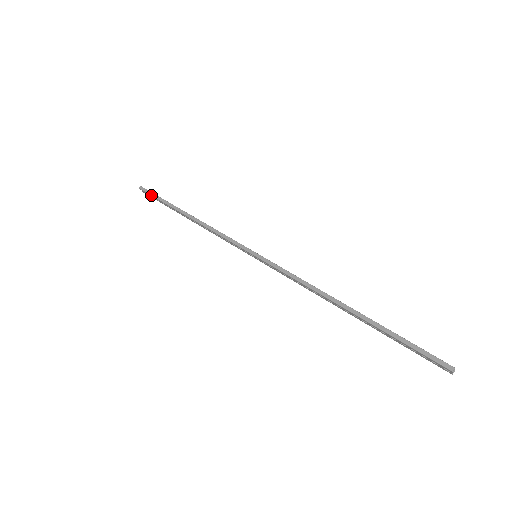
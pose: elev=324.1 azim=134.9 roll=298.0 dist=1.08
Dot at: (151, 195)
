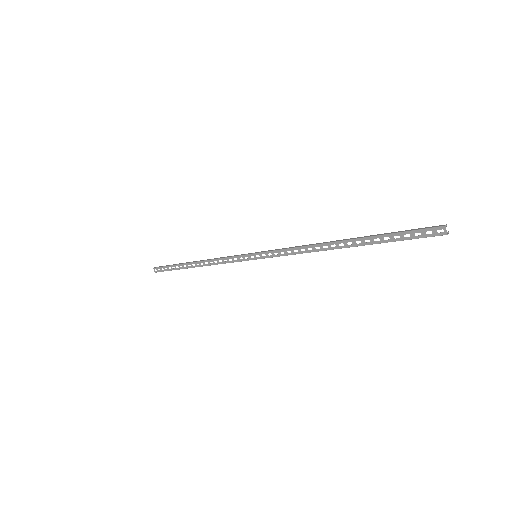
Dot at: (164, 266)
